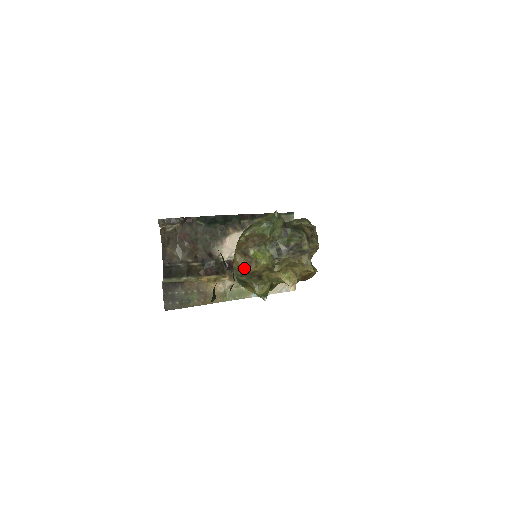
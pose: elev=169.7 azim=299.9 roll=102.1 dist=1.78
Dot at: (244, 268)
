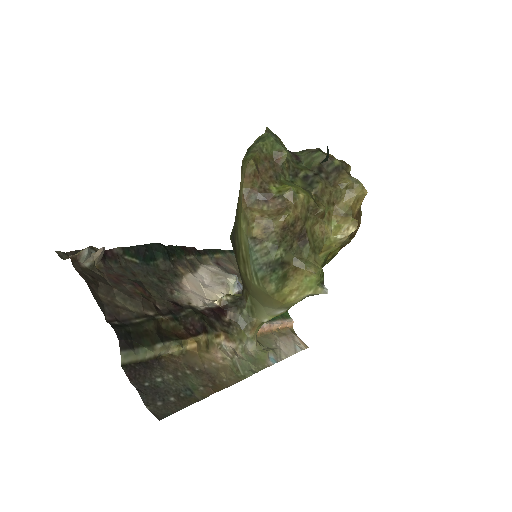
Dot at: (279, 216)
